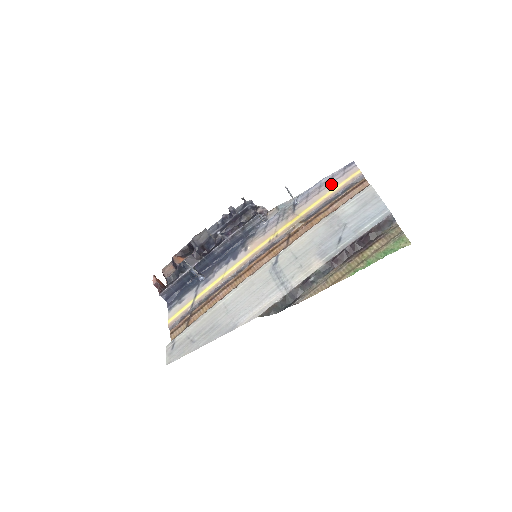
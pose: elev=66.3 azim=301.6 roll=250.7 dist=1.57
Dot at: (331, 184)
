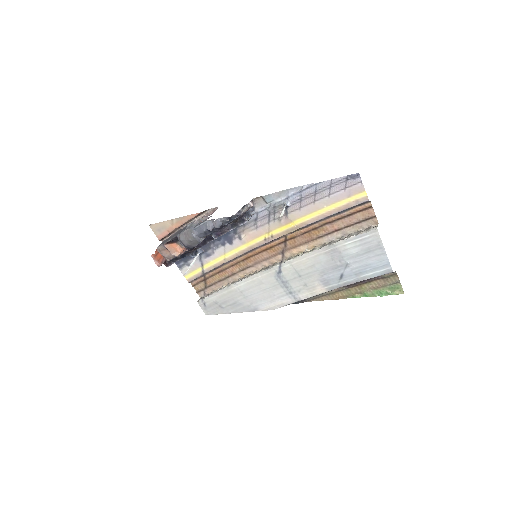
Dot at: (329, 197)
